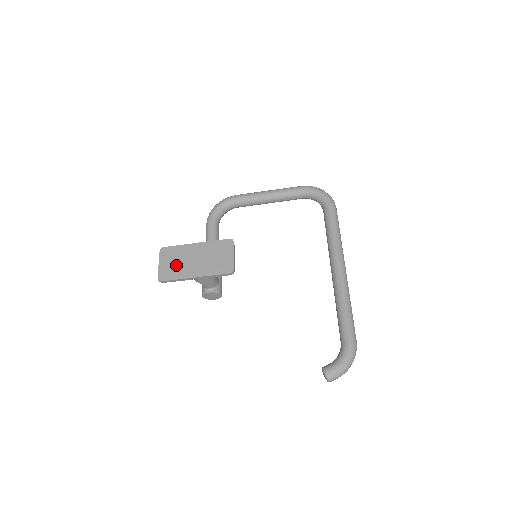
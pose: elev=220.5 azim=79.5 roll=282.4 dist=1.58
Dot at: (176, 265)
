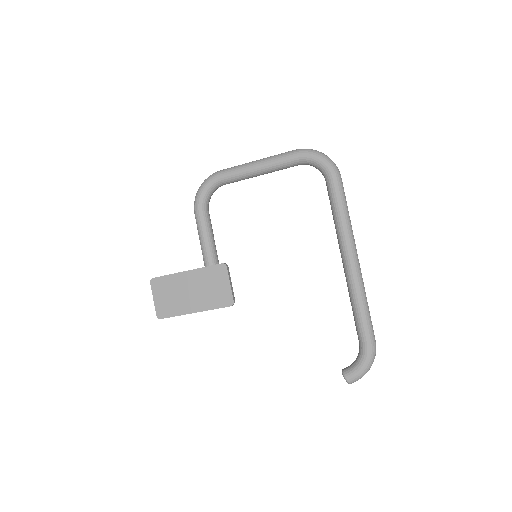
Dot at: (171, 299)
